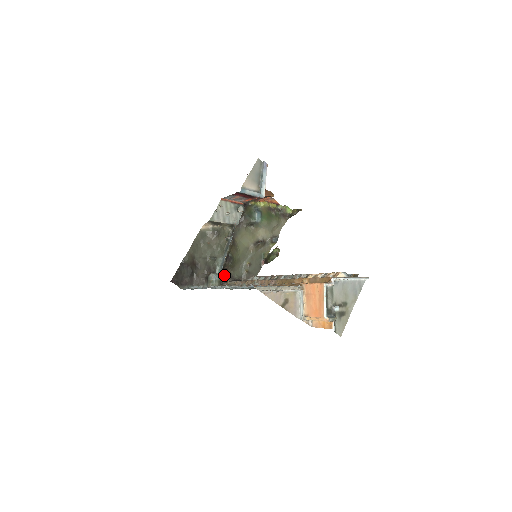
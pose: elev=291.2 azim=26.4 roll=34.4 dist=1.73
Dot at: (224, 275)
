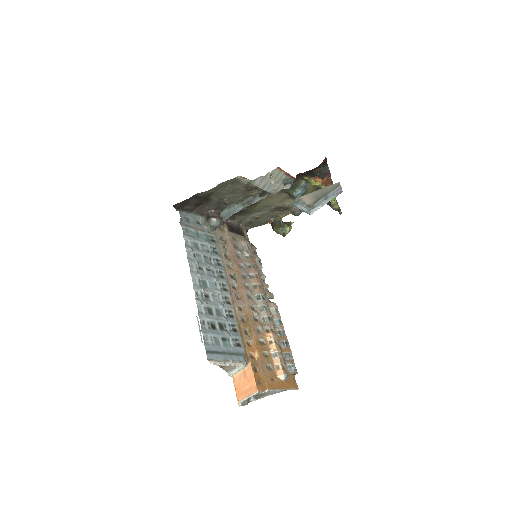
Dot at: occluded
